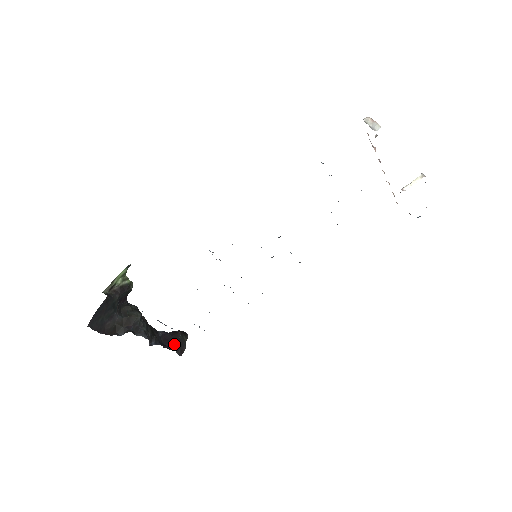
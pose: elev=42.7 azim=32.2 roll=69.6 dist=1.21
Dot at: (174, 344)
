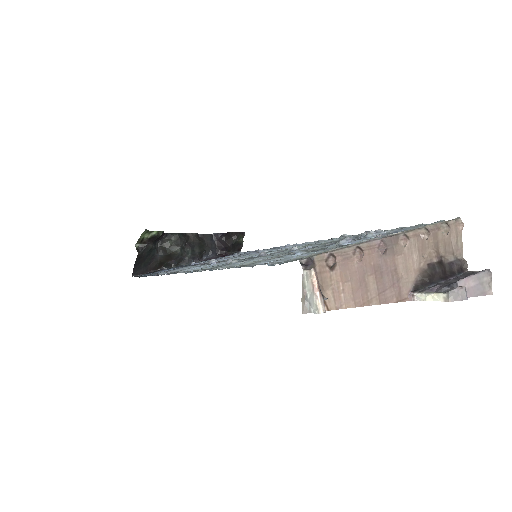
Dot at: (228, 249)
